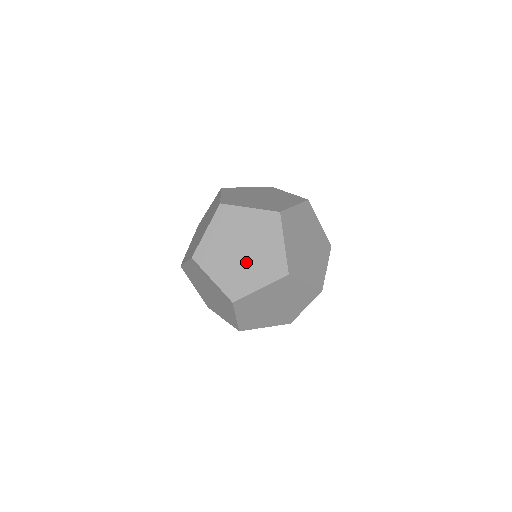
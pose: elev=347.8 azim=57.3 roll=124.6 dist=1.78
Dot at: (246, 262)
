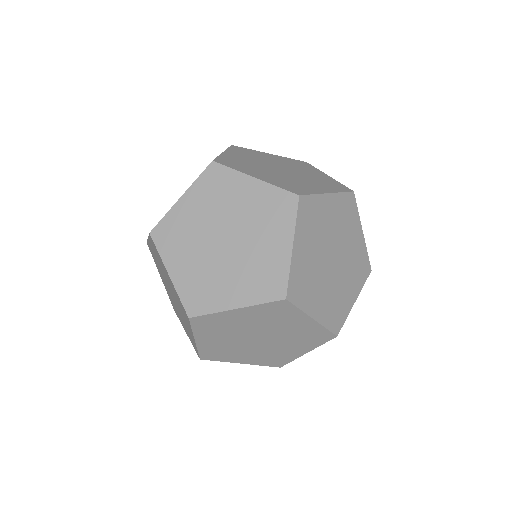
Dot at: (175, 304)
